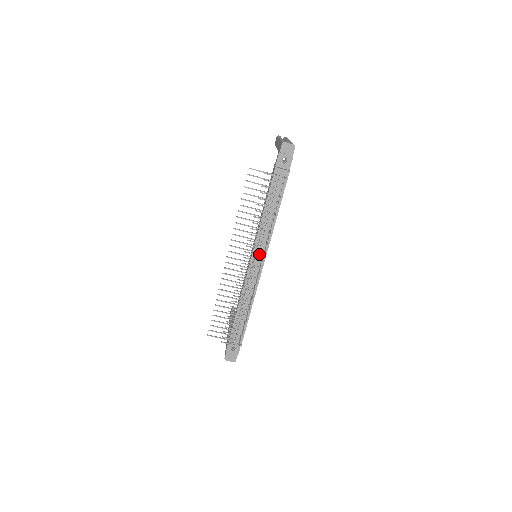
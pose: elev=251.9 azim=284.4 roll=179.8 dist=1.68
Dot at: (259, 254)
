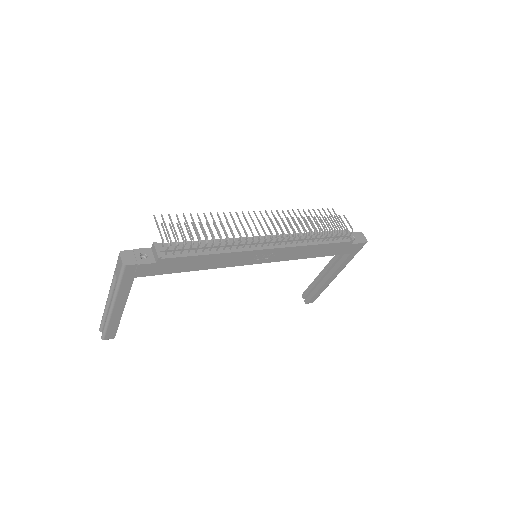
Dot at: occluded
